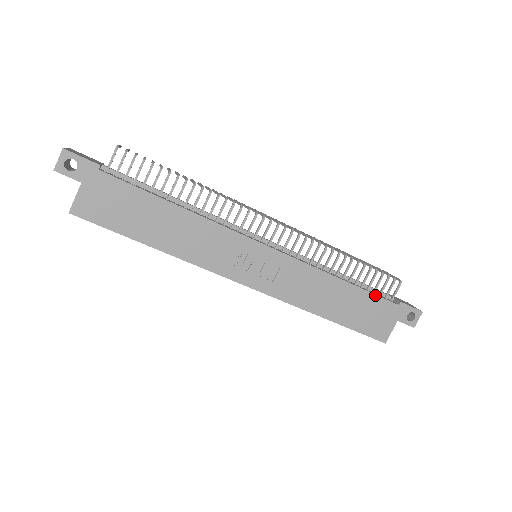
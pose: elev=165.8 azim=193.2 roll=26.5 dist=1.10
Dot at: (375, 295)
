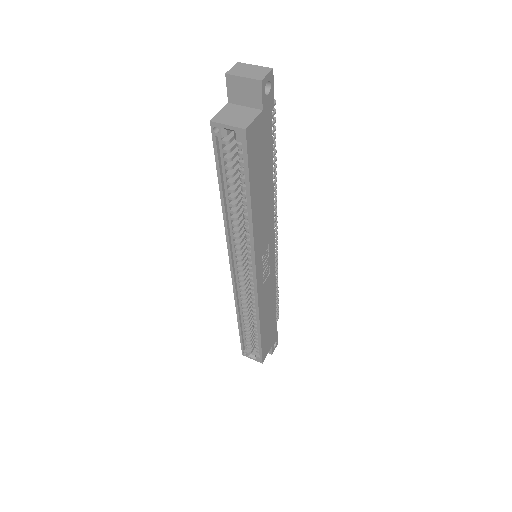
Dot at: occluded
